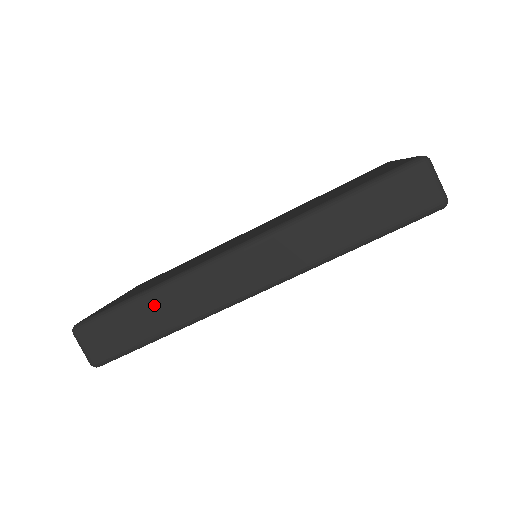
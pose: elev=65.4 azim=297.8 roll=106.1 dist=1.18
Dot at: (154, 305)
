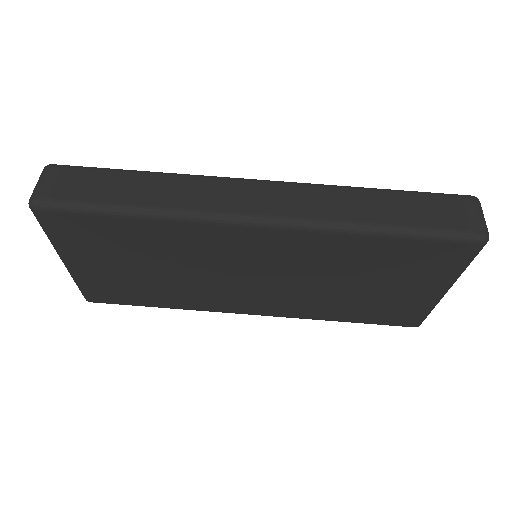
Dot at: (149, 182)
